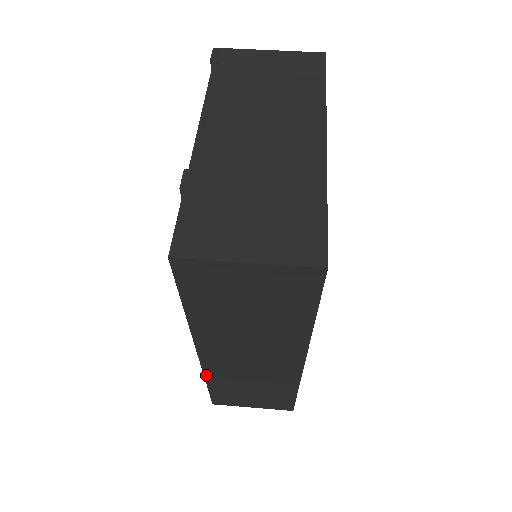
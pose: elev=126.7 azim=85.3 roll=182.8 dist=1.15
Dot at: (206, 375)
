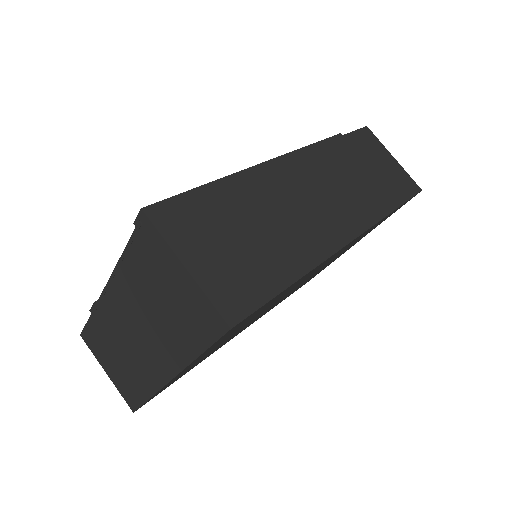
Dot at: occluded
